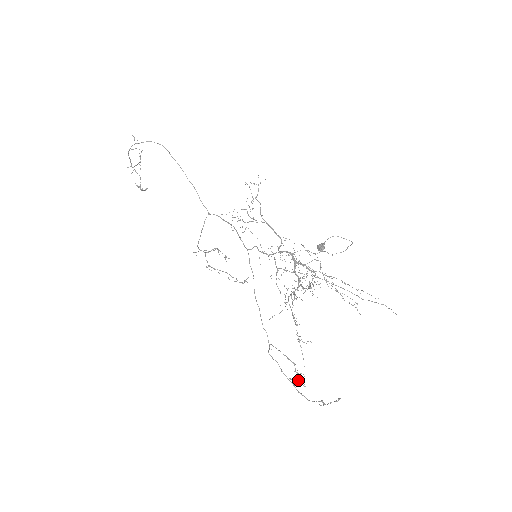
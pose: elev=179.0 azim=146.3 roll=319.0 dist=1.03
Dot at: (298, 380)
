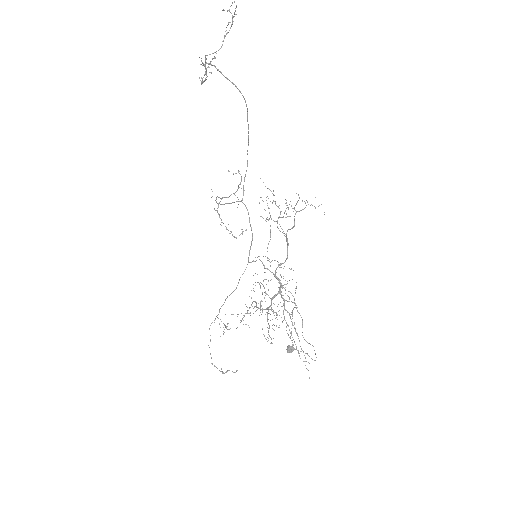
Dot at: occluded
